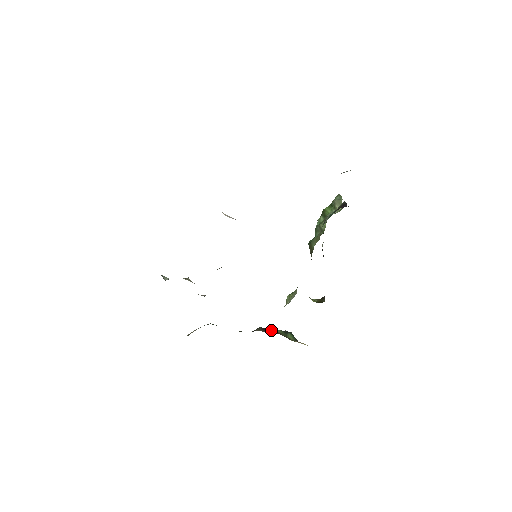
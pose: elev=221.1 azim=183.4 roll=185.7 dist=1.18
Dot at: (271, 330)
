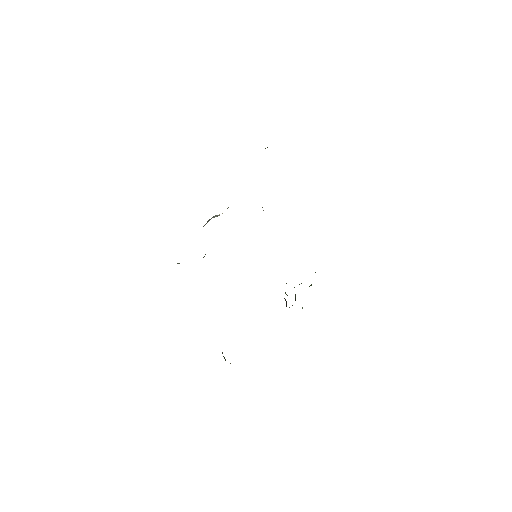
Dot at: occluded
